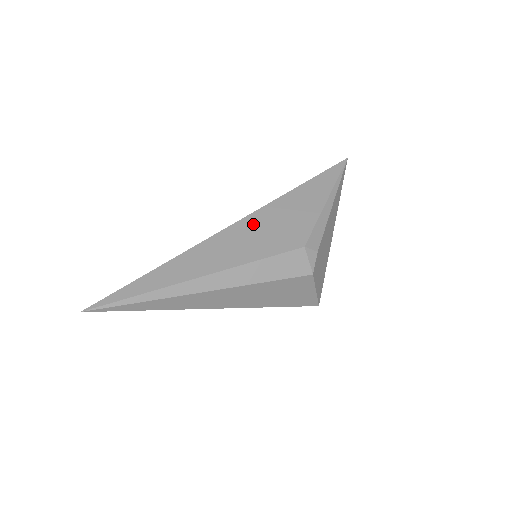
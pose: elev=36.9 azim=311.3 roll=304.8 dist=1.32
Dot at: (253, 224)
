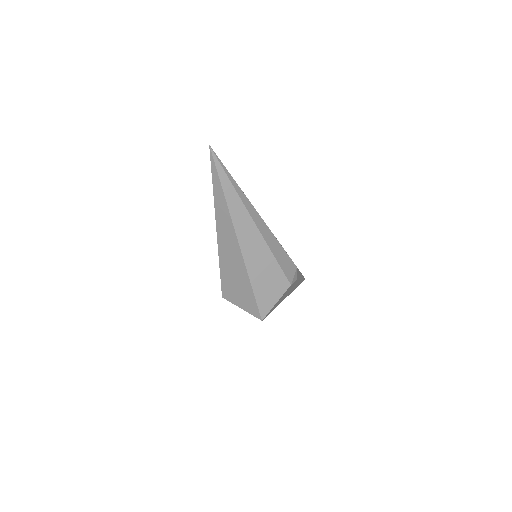
Dot at: occluded
